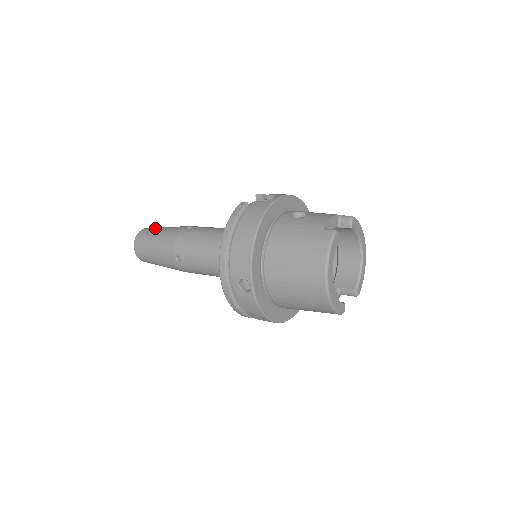
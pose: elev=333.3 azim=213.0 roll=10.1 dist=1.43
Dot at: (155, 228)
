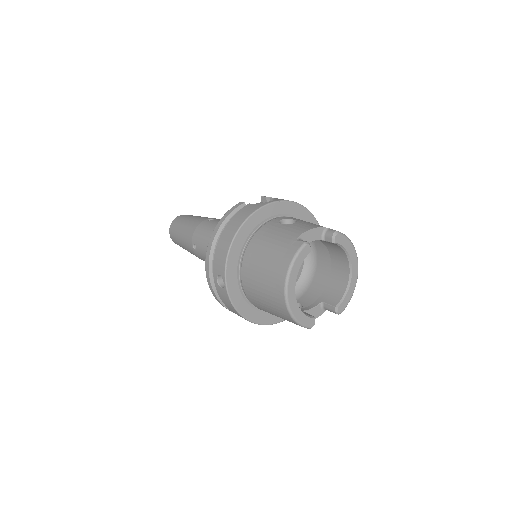
Dot at: (189, 216)
